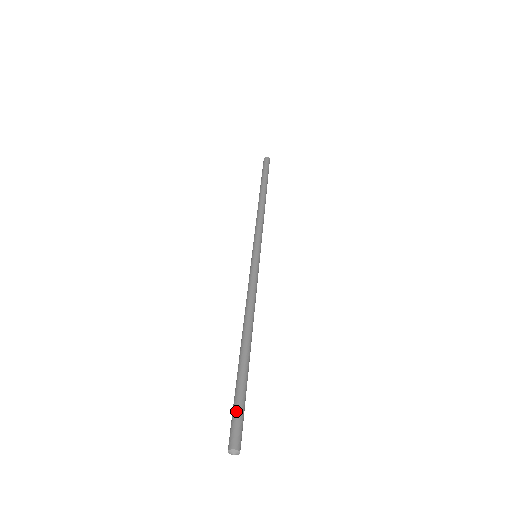
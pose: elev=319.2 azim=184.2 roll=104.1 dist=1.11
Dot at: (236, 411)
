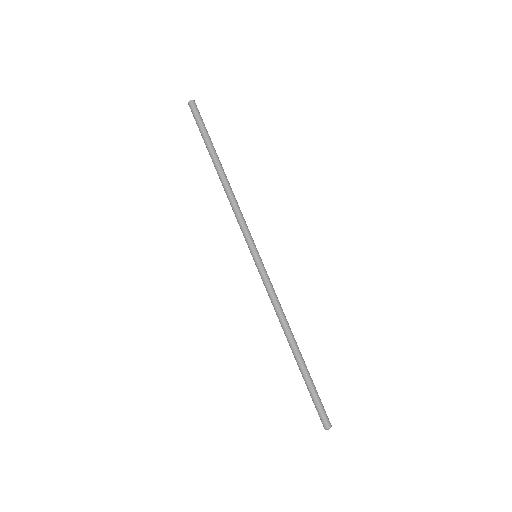
Dot at: (321, 403)
